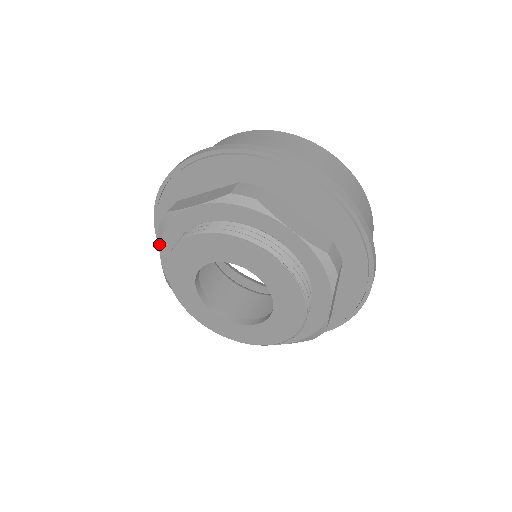
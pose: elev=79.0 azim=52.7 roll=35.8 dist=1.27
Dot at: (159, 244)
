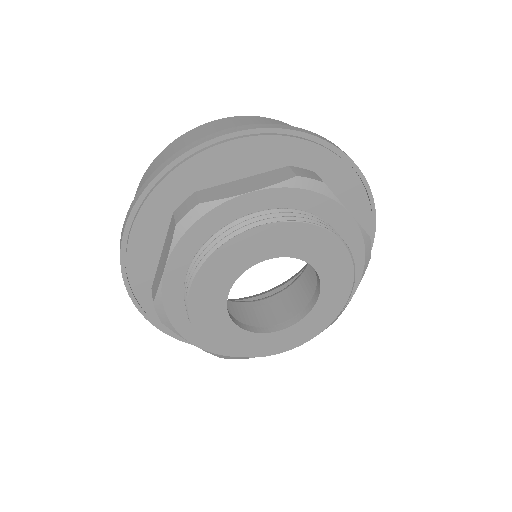
Dot at: (179, 335)
